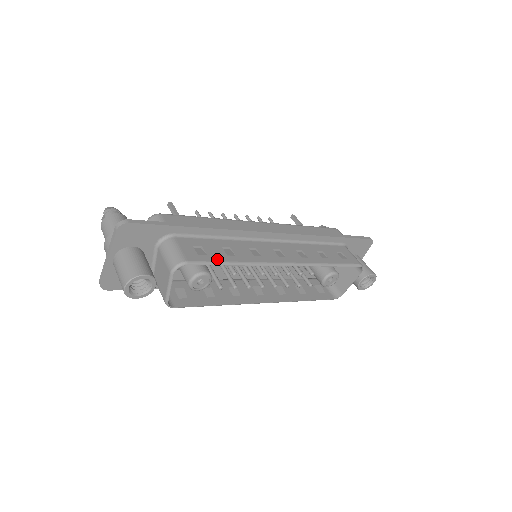
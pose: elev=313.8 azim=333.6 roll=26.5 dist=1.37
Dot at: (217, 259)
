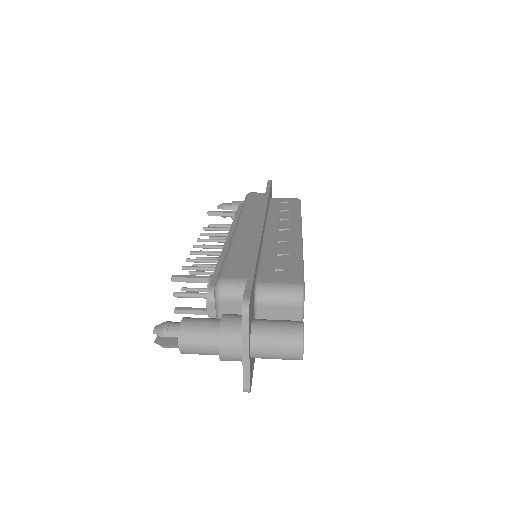
Dot at: (297, 266)
